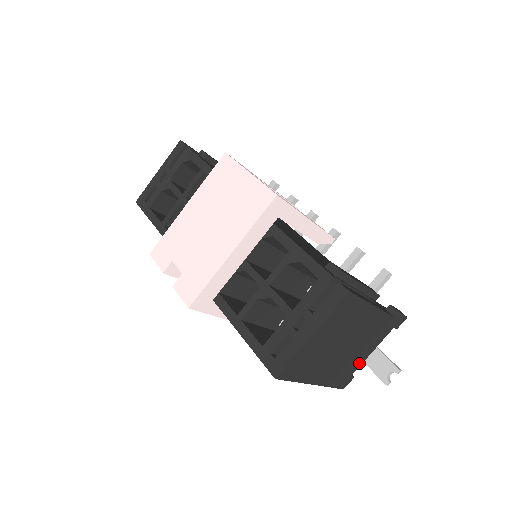
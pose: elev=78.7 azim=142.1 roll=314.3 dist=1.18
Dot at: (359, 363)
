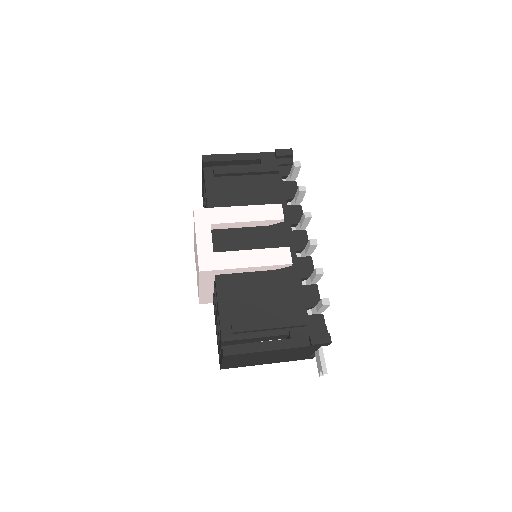
Dot at: (308, 354)
